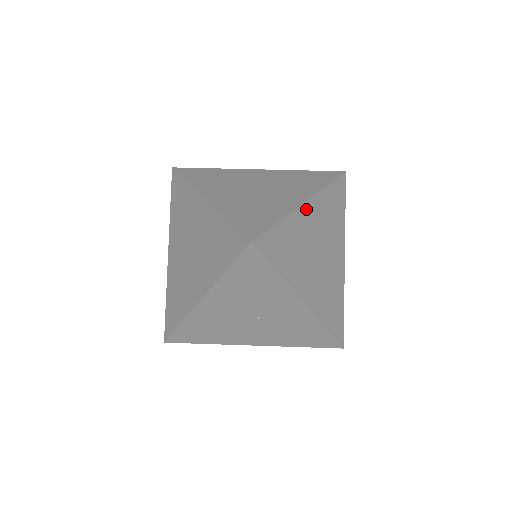
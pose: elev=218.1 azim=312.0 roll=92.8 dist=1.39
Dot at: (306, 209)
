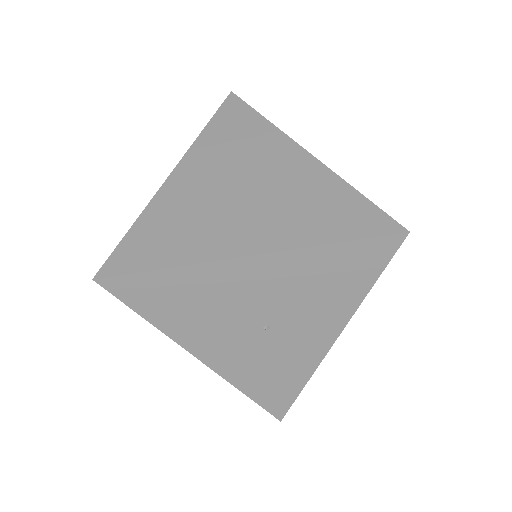
Dot at: occluded
